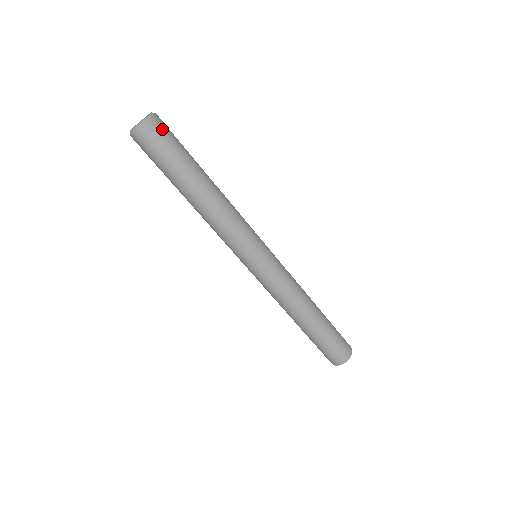
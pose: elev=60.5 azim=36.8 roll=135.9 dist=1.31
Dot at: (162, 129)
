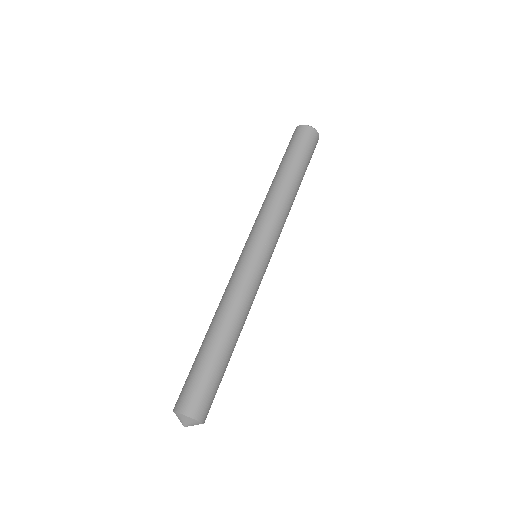
Dot at: (307, 135)
